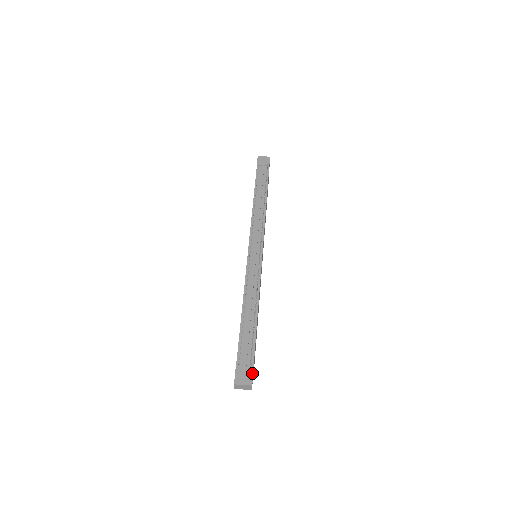
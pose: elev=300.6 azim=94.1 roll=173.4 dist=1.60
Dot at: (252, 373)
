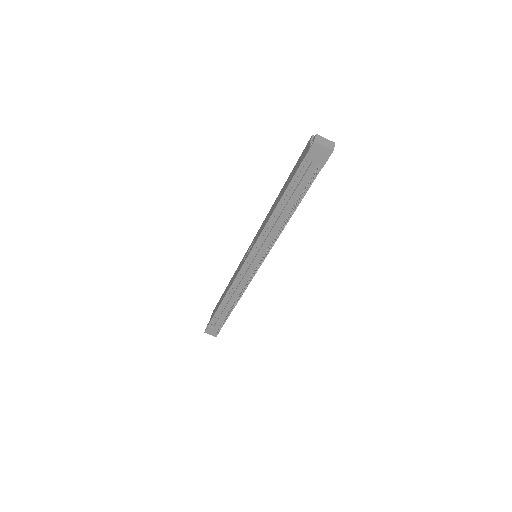
Dot at: (218, 333)
